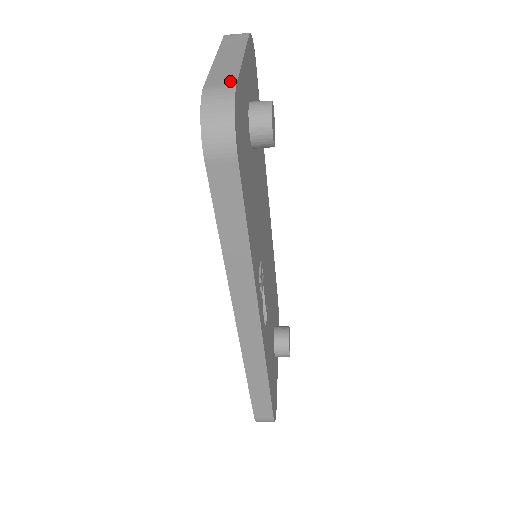
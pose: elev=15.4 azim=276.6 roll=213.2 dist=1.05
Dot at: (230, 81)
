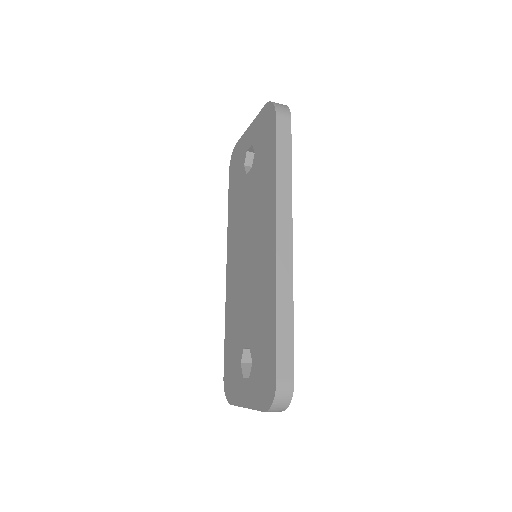
Dot at: occluded
